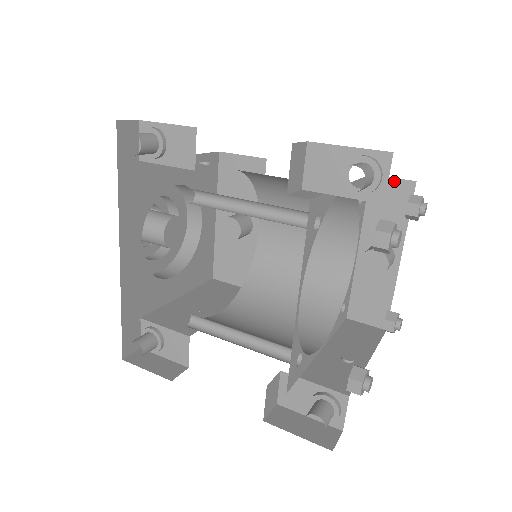
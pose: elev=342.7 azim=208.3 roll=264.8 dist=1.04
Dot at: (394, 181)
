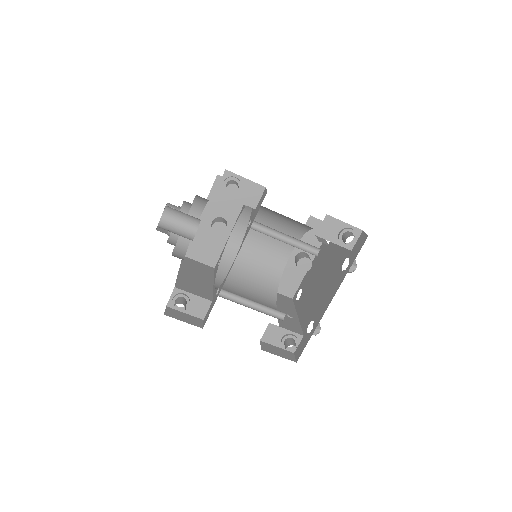
Dot at: (321, 222)
